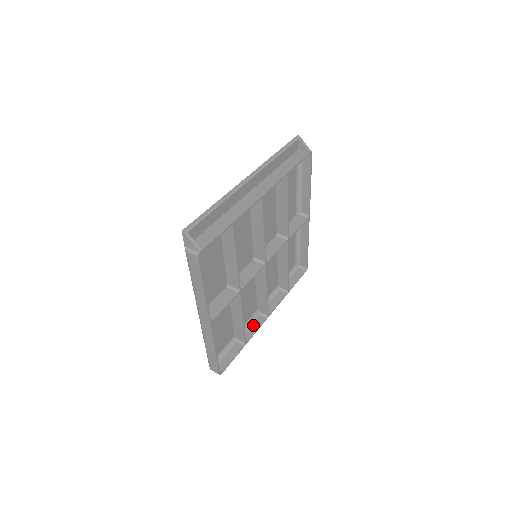
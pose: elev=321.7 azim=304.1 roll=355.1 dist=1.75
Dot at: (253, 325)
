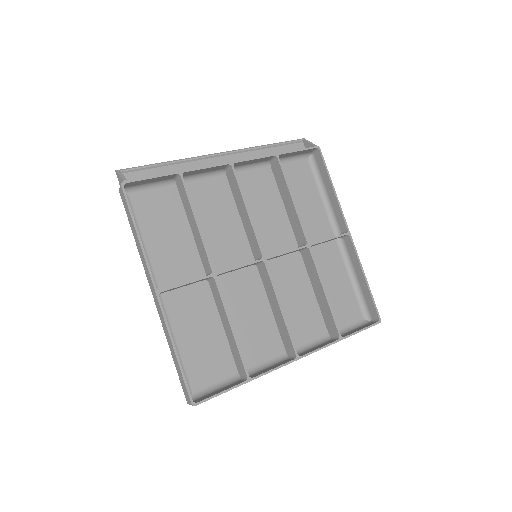
Dot at: (272, 366)
